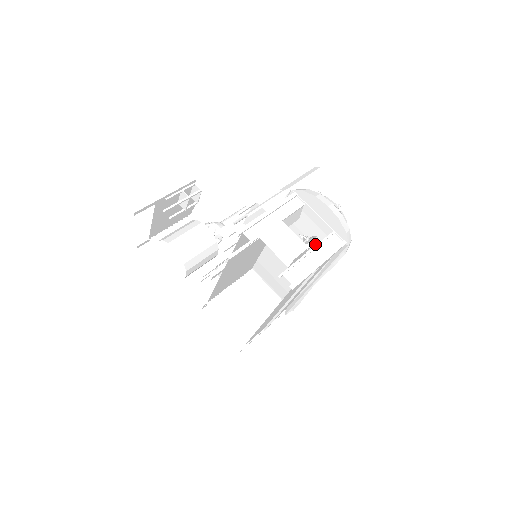
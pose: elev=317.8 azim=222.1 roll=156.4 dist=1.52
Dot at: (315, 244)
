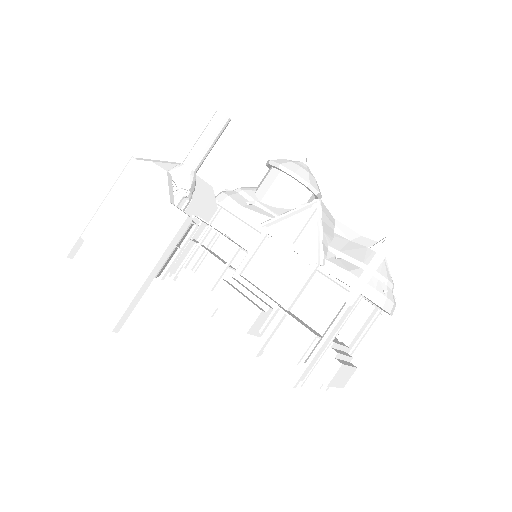
Dot at: occluded
